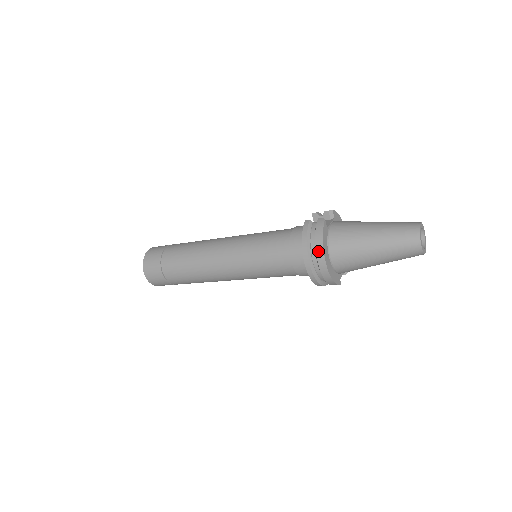
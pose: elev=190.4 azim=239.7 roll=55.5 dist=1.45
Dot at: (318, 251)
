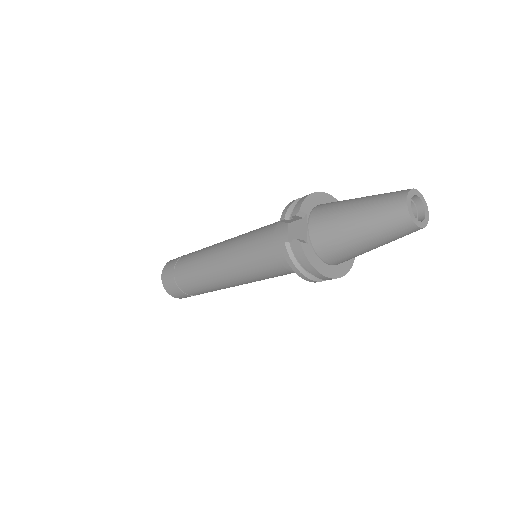
Dot at: (315, 275)
